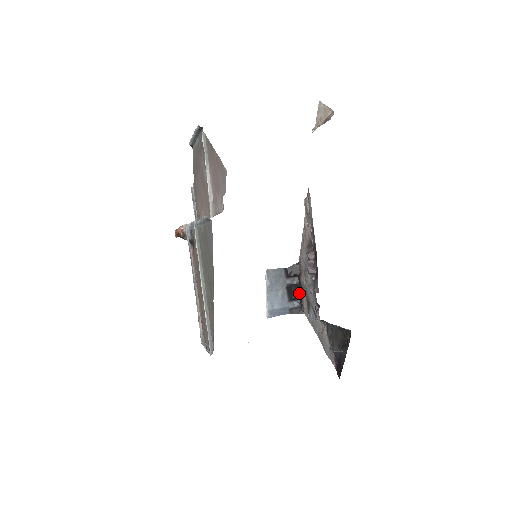
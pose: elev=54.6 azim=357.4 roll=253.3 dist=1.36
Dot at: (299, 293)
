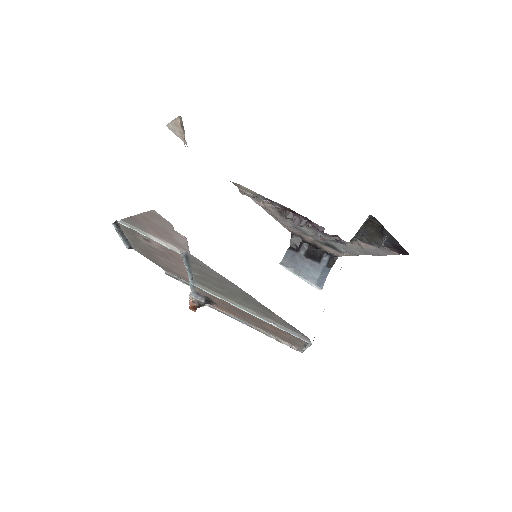
Dot at: (318, 250)
